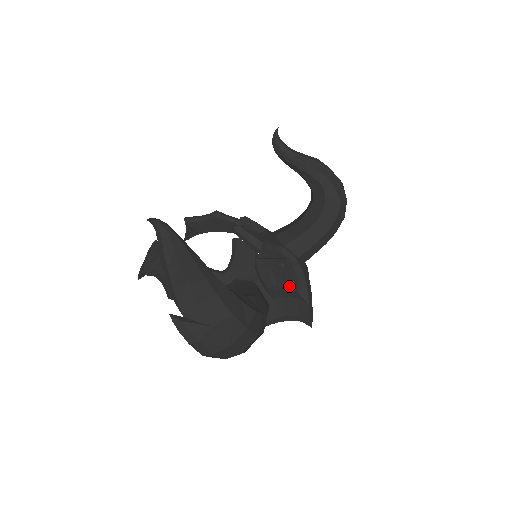
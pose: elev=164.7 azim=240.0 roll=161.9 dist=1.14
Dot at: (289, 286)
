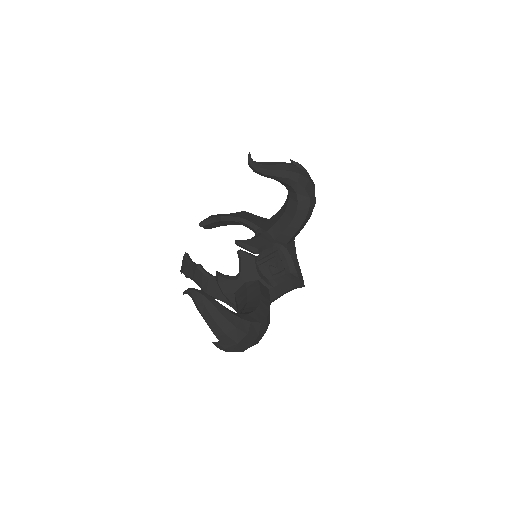
Dot at: (283, 271)
